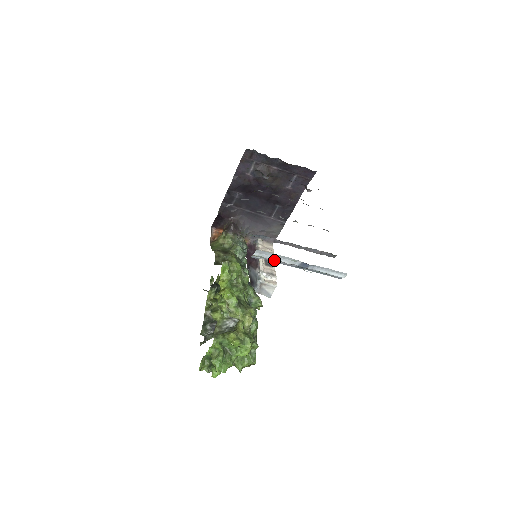
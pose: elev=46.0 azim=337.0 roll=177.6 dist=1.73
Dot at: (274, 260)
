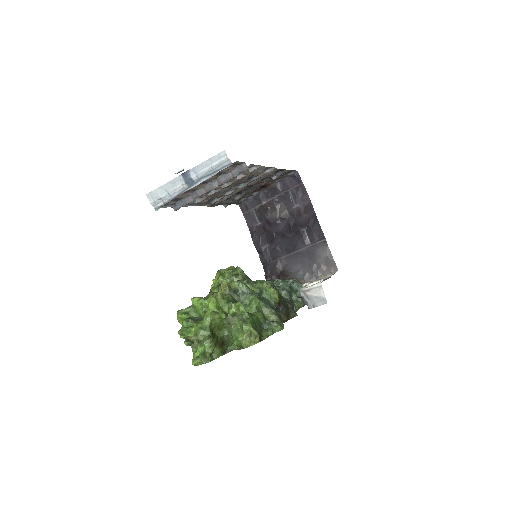
Dot at: (170, 196)
